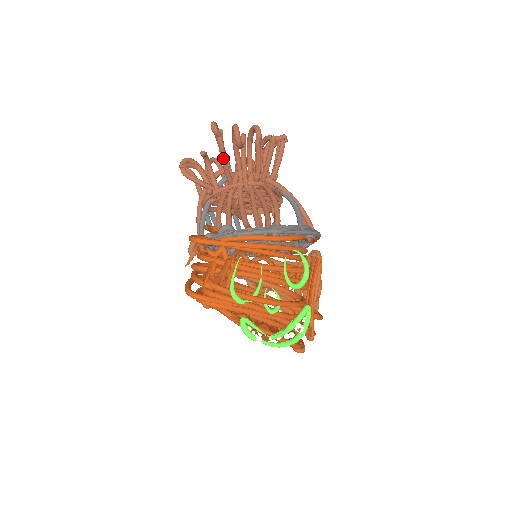
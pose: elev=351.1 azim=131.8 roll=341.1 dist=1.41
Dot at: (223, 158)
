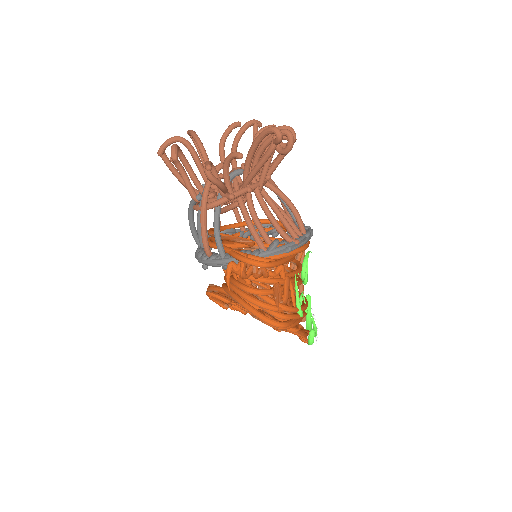
Dot at: occluded
